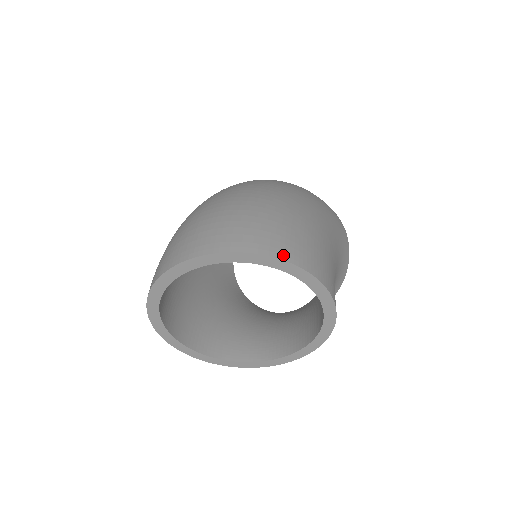
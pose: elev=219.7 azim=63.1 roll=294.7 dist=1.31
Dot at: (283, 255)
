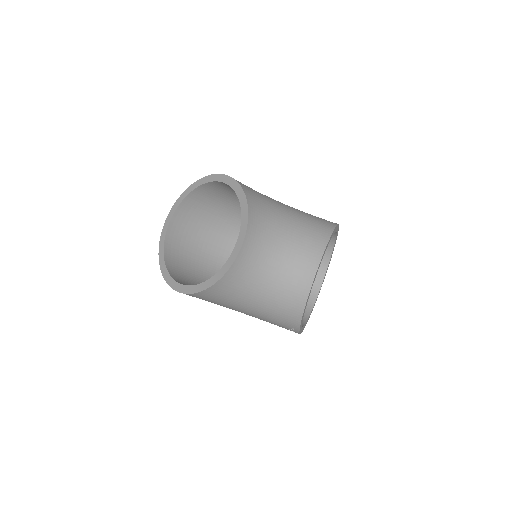
Dot at: occluded
